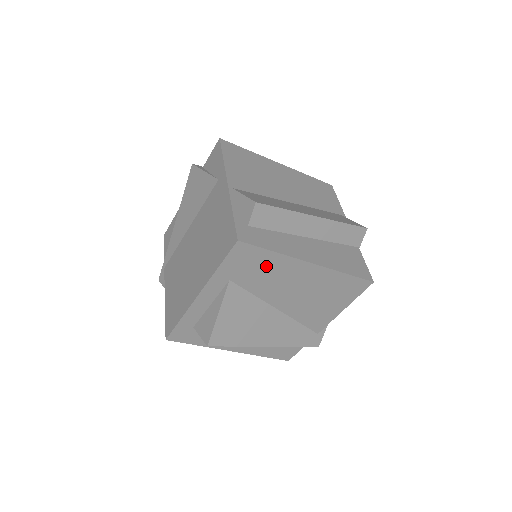
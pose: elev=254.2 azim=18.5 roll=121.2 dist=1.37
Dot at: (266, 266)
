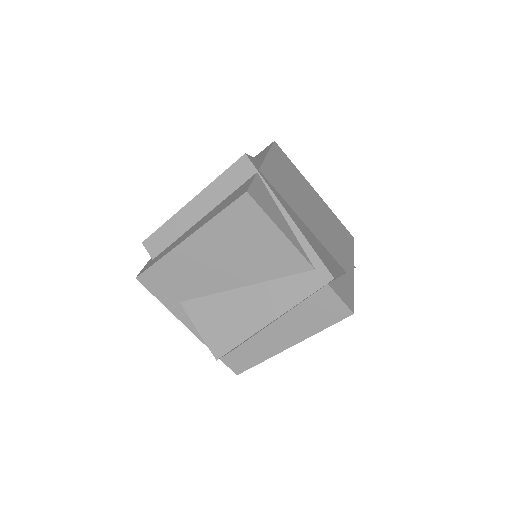
Dot at: (174, 272)
